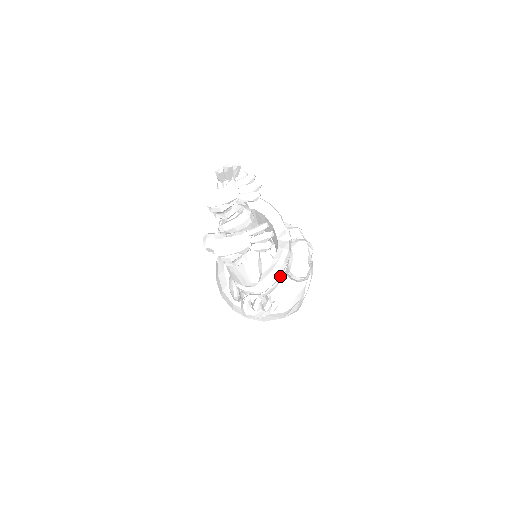
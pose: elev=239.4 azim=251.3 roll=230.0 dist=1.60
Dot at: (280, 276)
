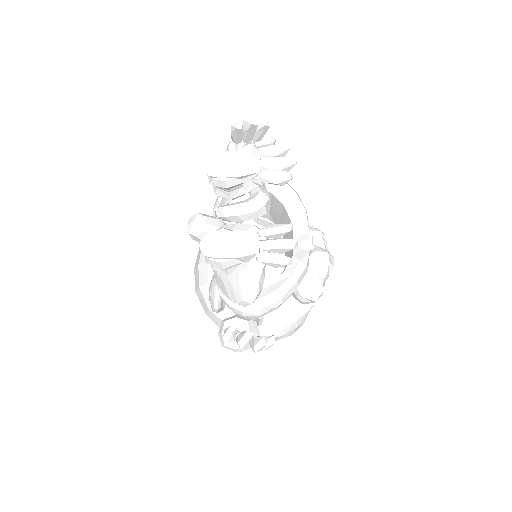
Dot at: (285, 299)
